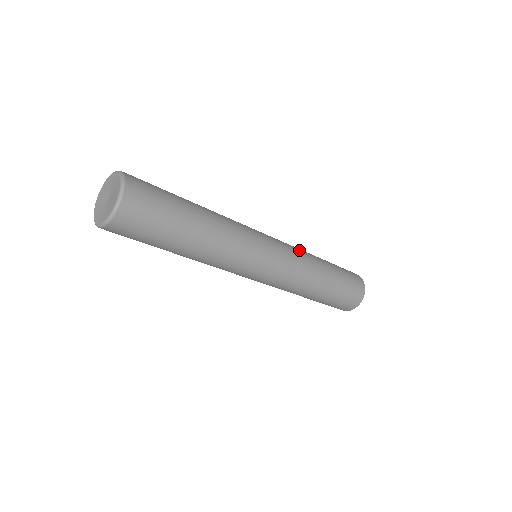
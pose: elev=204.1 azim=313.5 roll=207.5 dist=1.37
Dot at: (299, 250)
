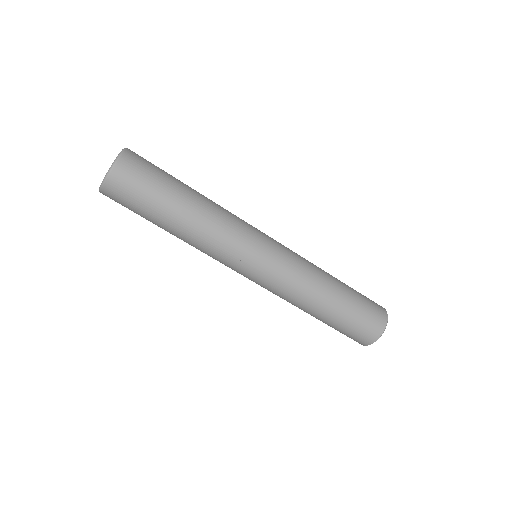
Dot at: occluded
